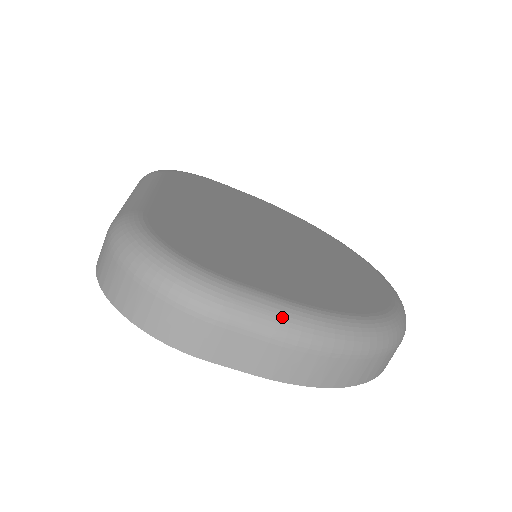
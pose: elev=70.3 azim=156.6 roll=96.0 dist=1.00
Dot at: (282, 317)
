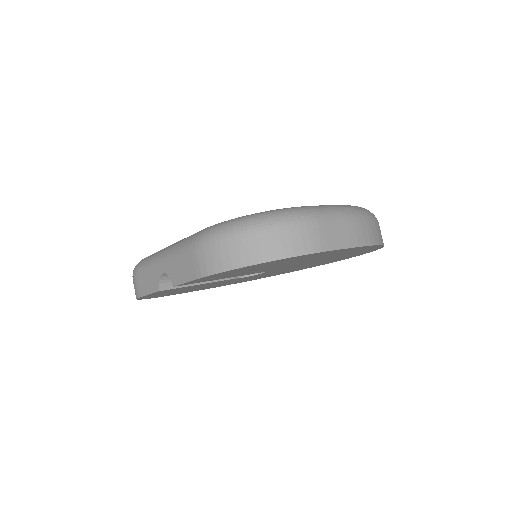
Dot at: (338, 208)
